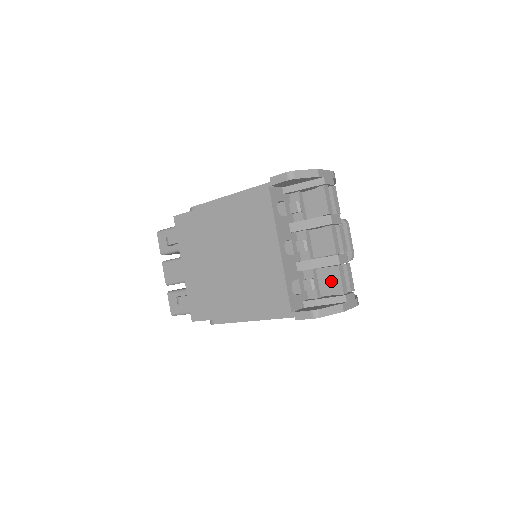
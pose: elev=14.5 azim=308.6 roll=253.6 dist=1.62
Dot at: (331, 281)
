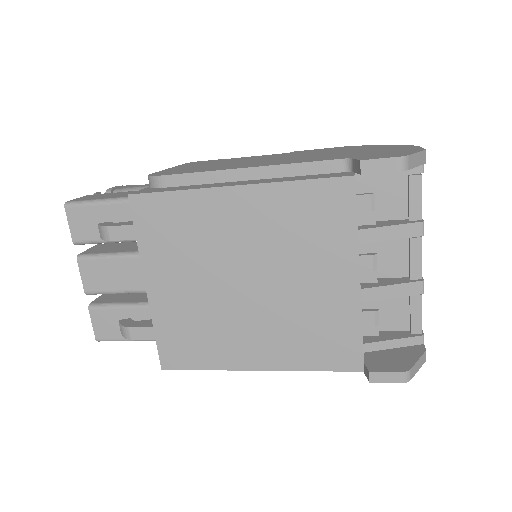
Dot at: (400, 312)
